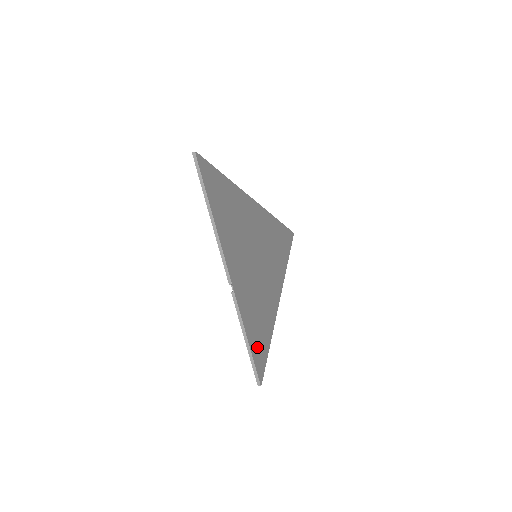
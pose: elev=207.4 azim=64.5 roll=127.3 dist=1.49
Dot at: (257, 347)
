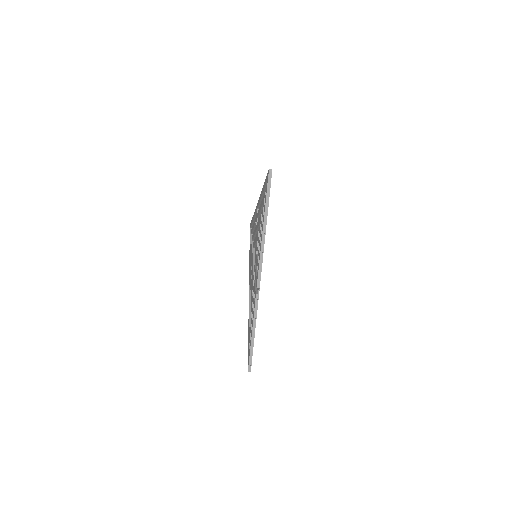
Dot at: occluded
